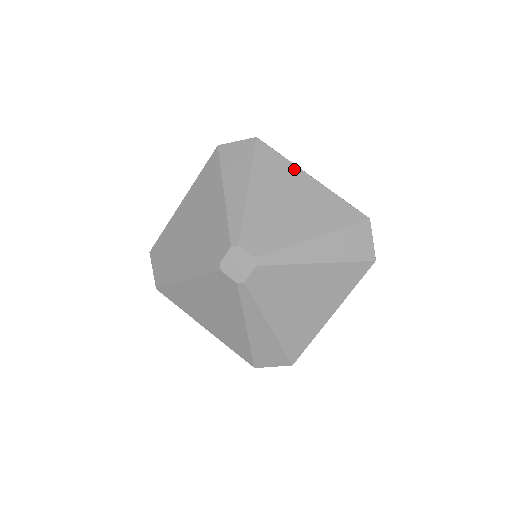
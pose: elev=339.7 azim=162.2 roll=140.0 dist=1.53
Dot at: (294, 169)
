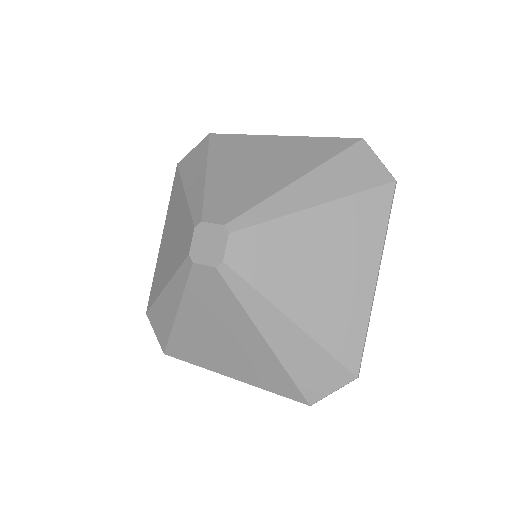
Dot at: (376, 251)
